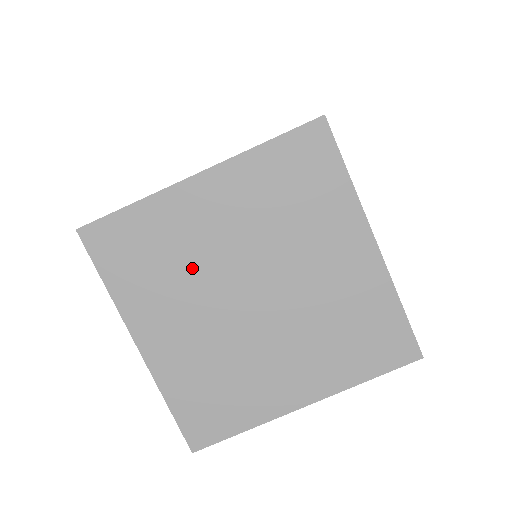
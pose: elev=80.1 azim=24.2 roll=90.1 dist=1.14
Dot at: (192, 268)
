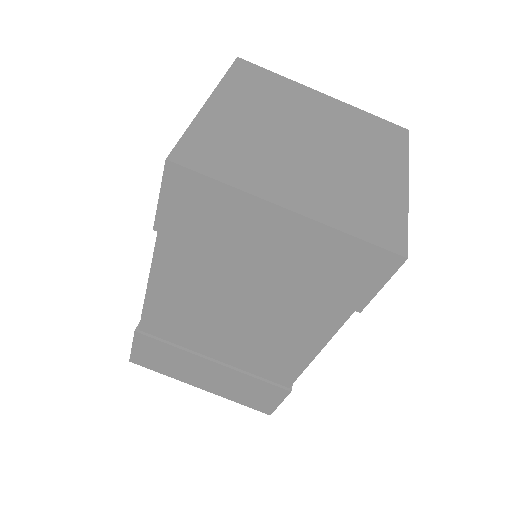
Dot at: (262, 145)
